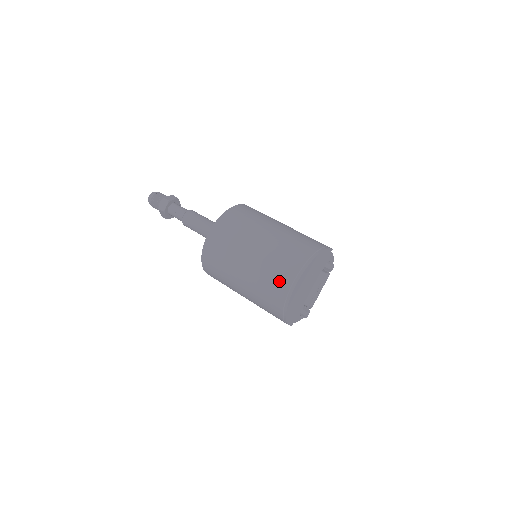
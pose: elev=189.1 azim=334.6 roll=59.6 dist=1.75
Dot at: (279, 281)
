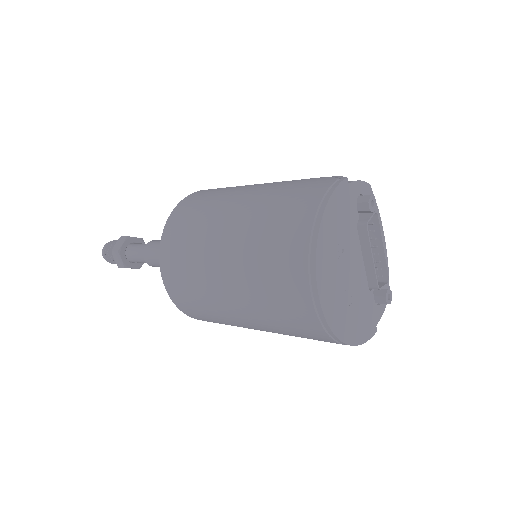
Dot at: (292, 310)
